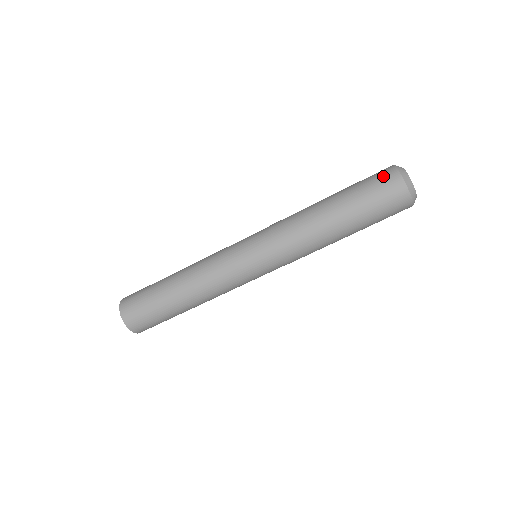
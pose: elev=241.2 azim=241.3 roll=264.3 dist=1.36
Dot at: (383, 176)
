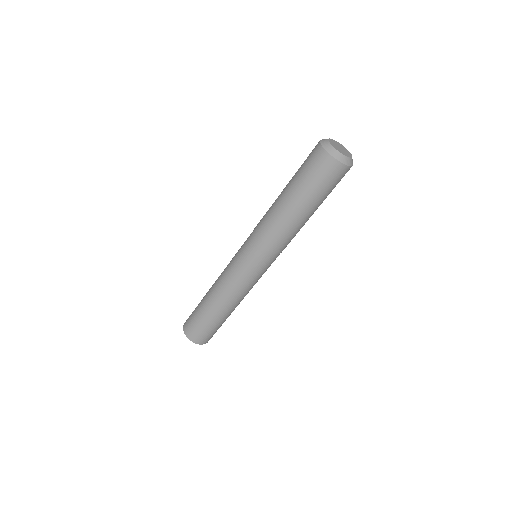
Dot at: (311, 152)
